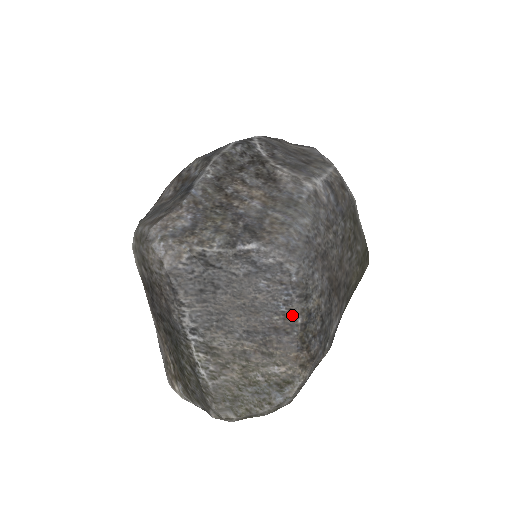
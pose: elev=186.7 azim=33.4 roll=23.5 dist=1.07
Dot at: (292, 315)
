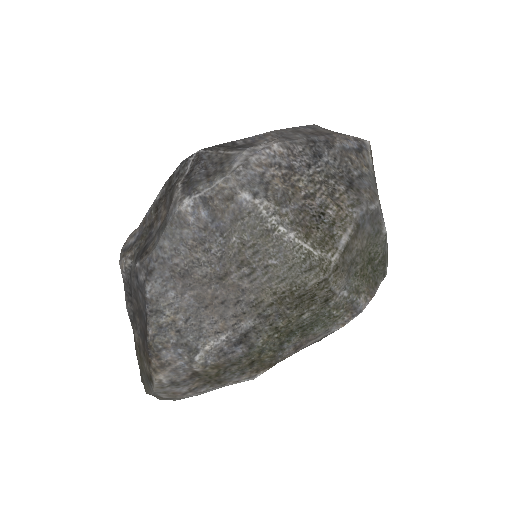
Dot at: (147, 326)
